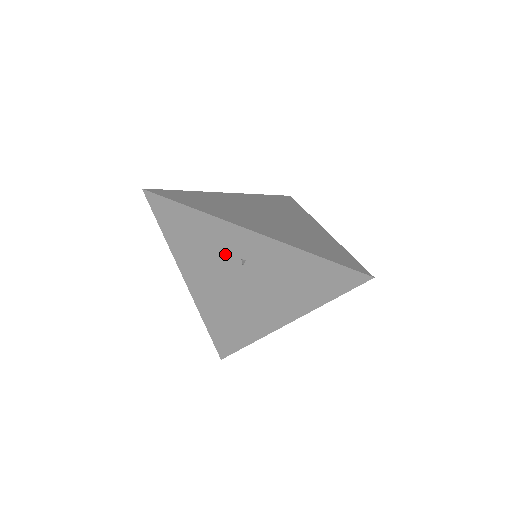
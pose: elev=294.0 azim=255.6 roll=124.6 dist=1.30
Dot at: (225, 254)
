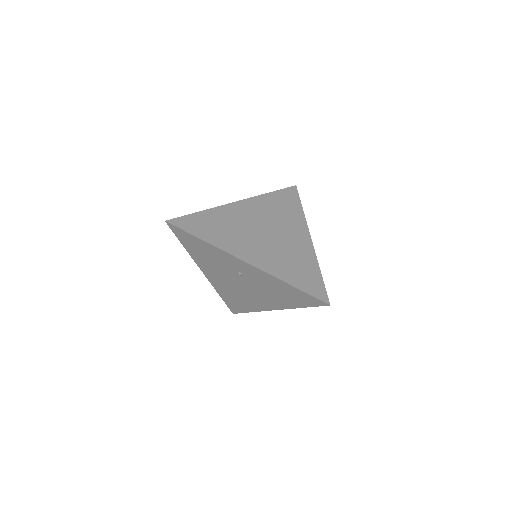
Dot at: (228, 267)
